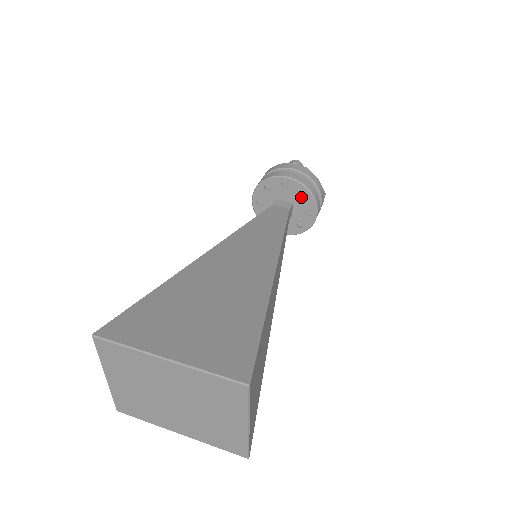
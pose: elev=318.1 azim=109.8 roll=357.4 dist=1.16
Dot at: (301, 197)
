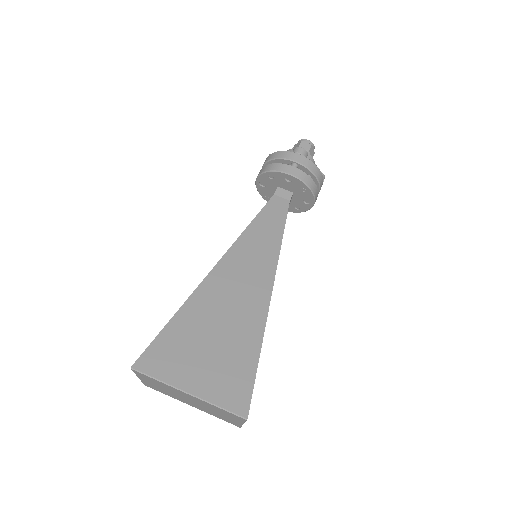
Dot at: (302, 191)
